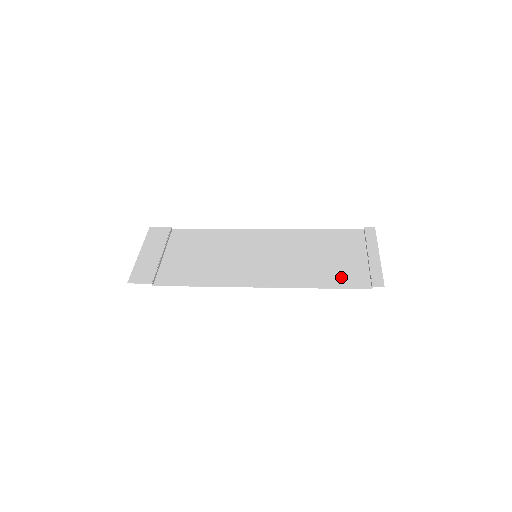
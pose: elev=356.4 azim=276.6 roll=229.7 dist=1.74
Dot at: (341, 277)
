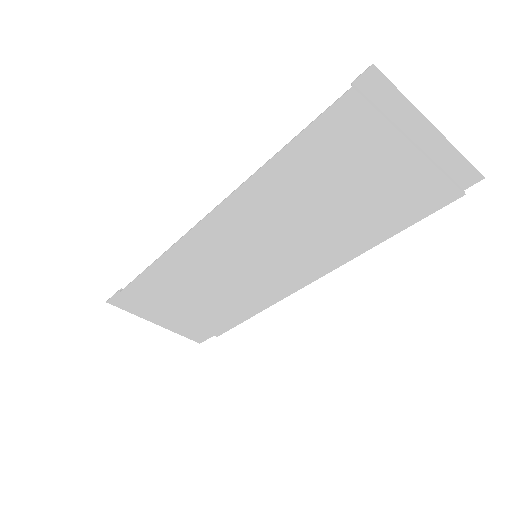
Dot at: (326, 147)
